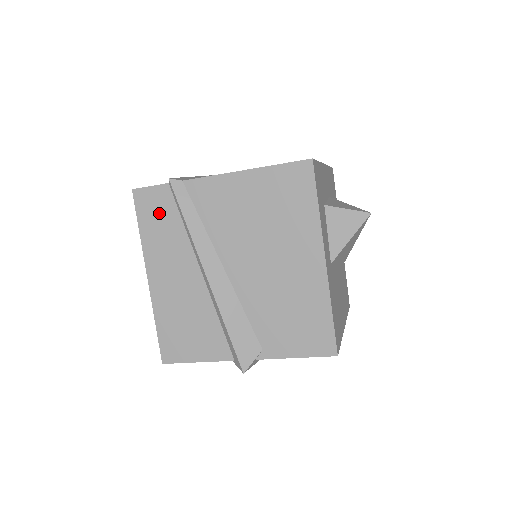
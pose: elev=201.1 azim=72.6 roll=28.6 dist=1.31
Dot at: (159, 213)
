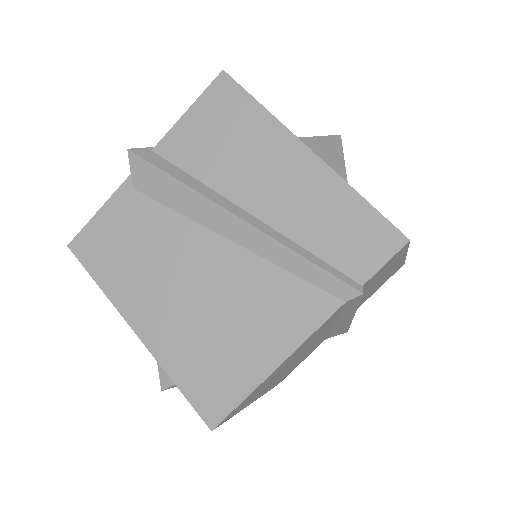
Dot at: occluded
